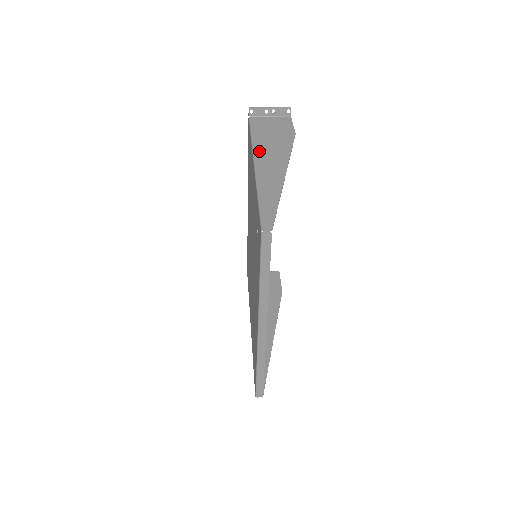
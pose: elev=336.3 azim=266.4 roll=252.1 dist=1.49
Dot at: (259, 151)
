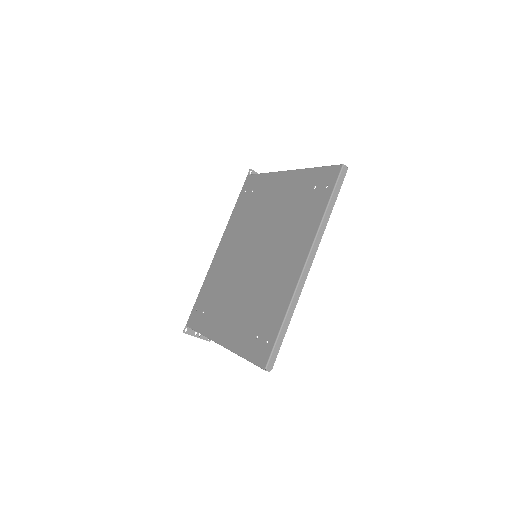
Dot at: occluded
